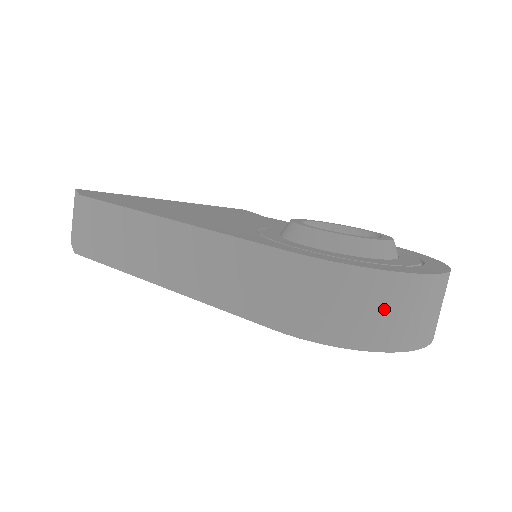
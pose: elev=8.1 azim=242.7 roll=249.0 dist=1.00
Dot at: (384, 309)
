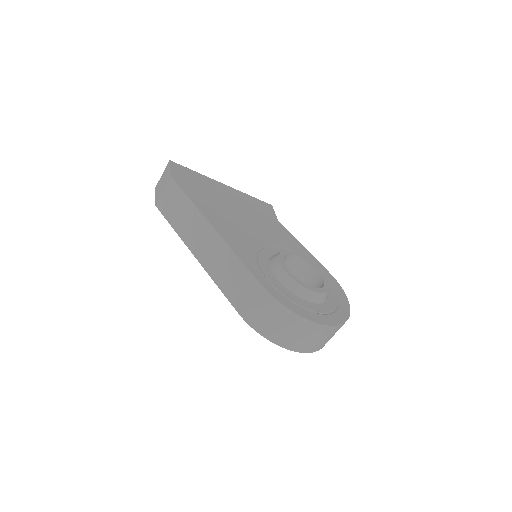
Dot at: (293, 331)
